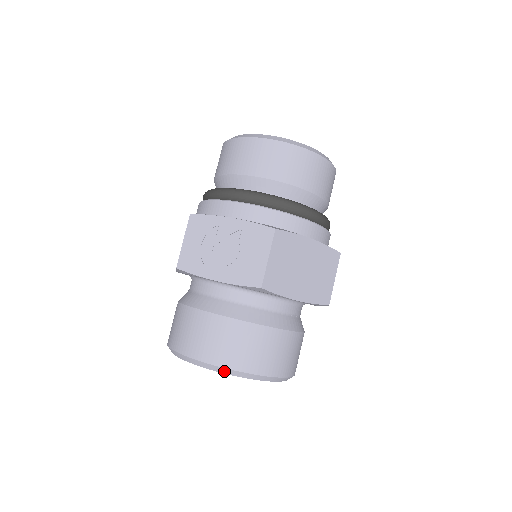
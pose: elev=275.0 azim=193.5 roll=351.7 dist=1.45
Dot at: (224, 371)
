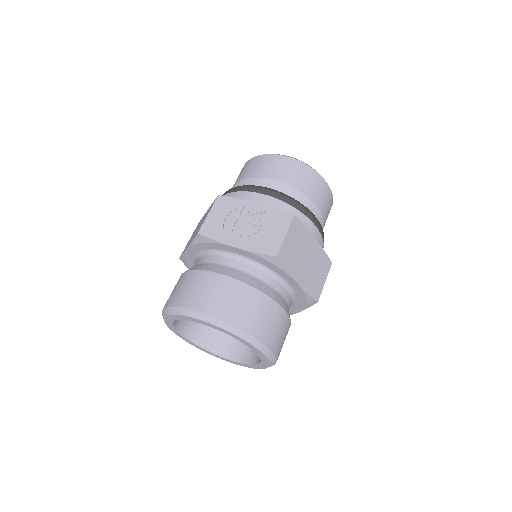
Dot at: (226, 327)
